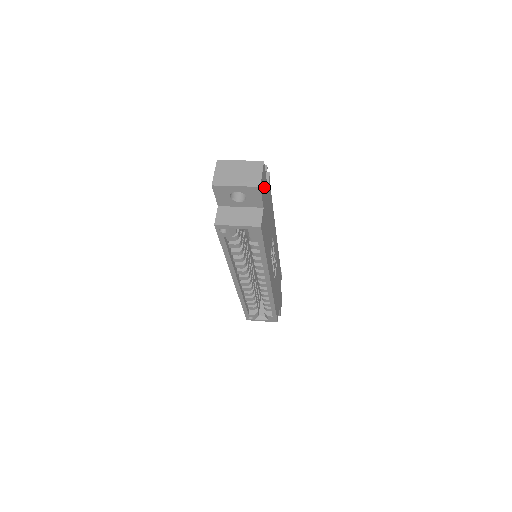
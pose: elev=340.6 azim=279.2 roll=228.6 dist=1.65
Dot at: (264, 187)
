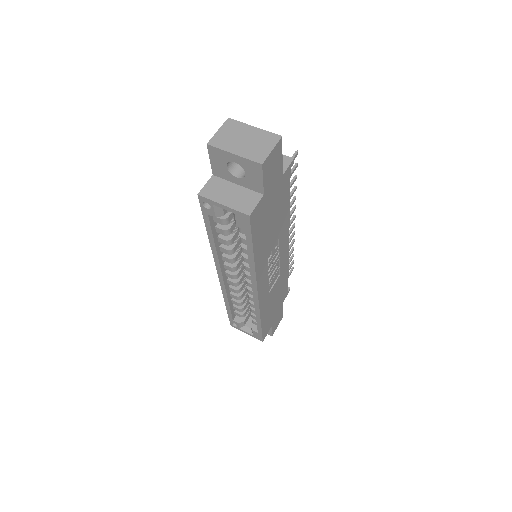
Dot at: (273, 170)
